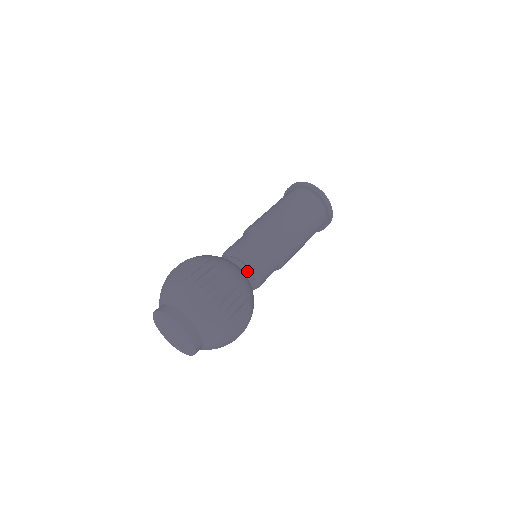
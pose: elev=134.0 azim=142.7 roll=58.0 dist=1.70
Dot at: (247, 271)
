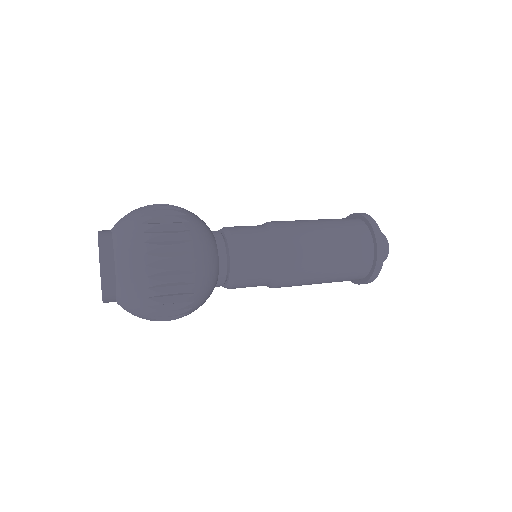
Dot at: (224, 264)
